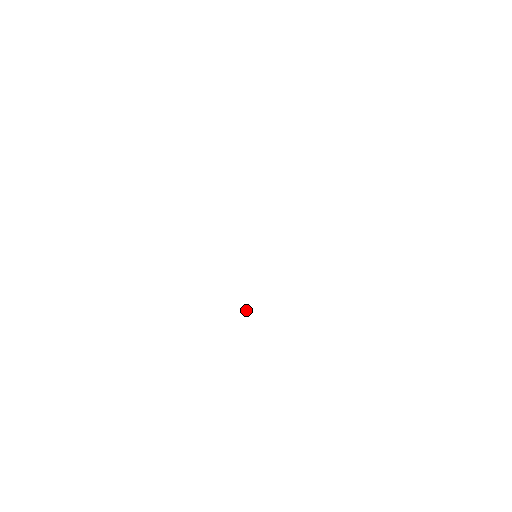
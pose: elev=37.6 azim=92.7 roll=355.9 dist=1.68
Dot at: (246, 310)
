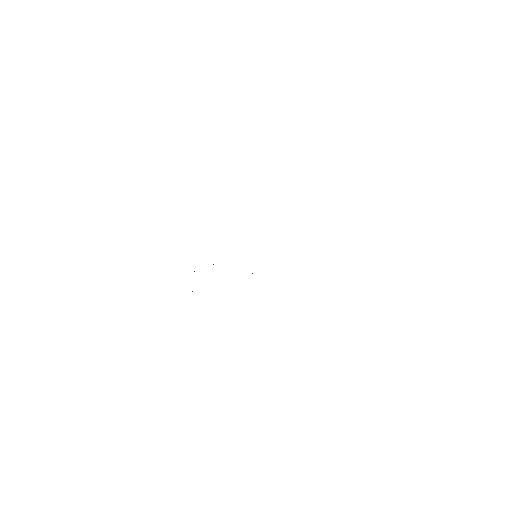
Dot at: occluded
